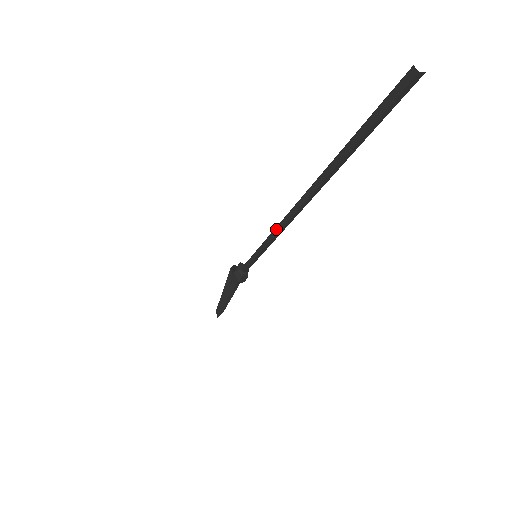
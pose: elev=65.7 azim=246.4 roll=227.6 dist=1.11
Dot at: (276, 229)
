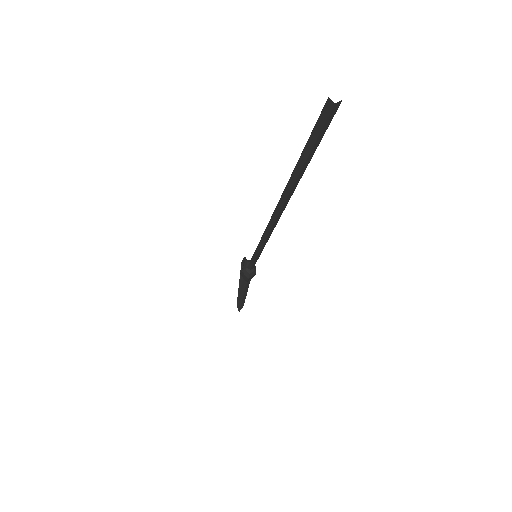
Dot at: (264, 235)
